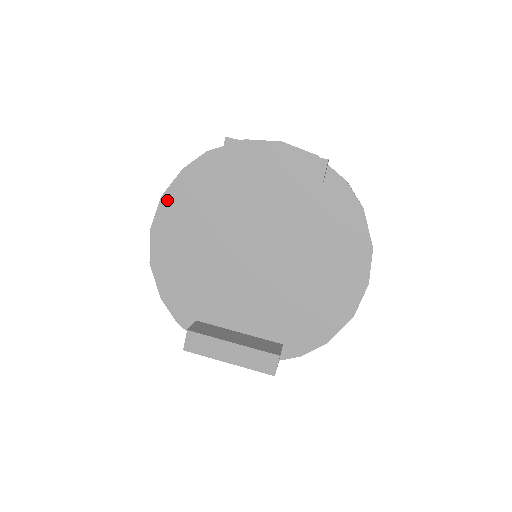
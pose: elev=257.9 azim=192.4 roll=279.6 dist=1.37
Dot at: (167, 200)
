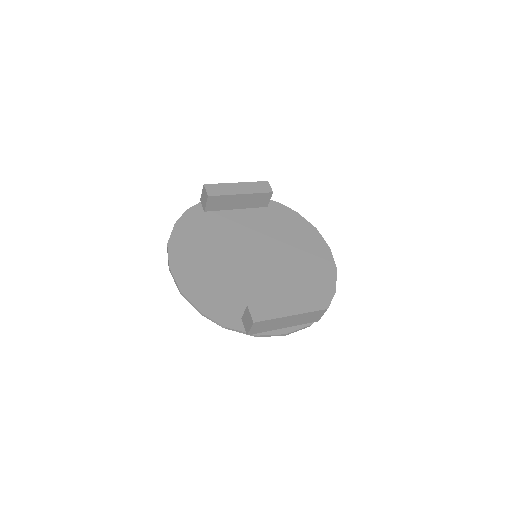
Dot at: (173, 245)
